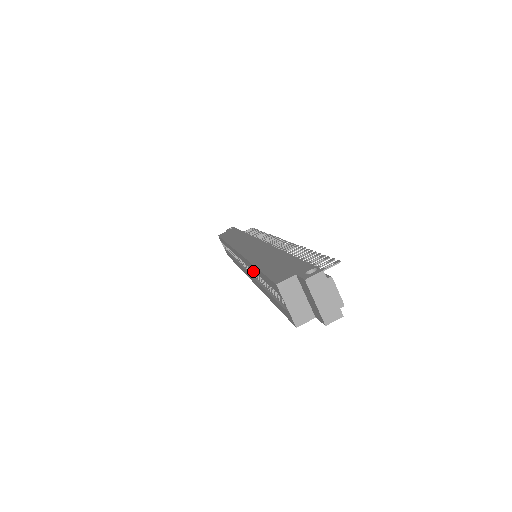
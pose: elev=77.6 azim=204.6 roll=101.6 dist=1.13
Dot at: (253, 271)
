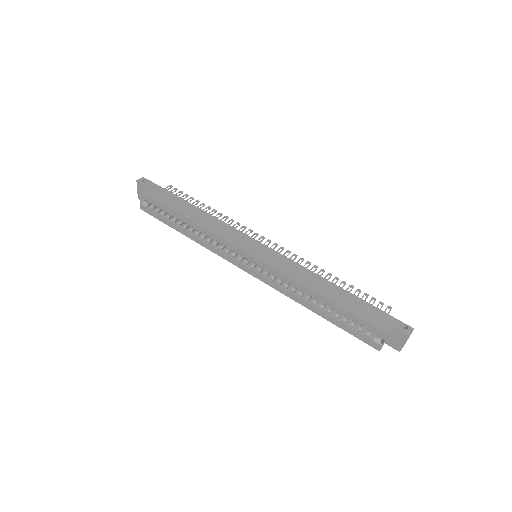
Dot at: (278, 280)
